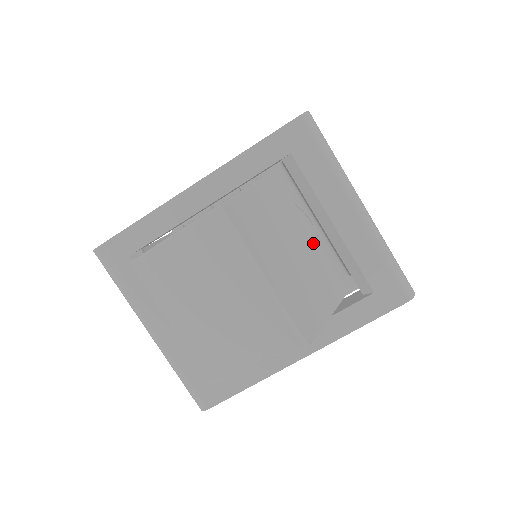
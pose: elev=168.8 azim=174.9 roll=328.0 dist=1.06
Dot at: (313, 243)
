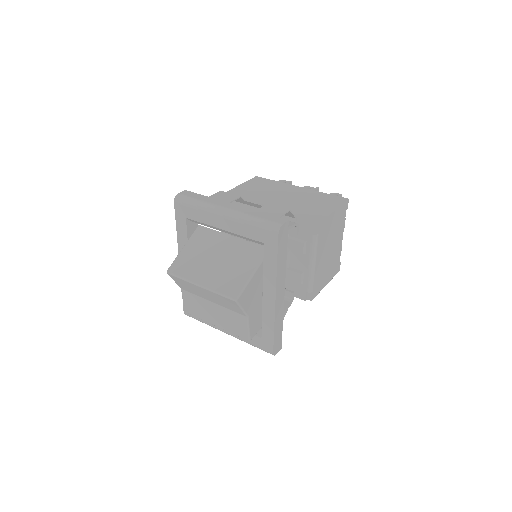
Dot at: (234, 241)
